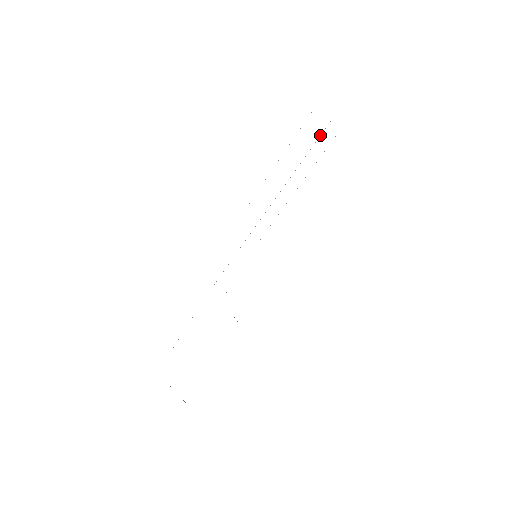
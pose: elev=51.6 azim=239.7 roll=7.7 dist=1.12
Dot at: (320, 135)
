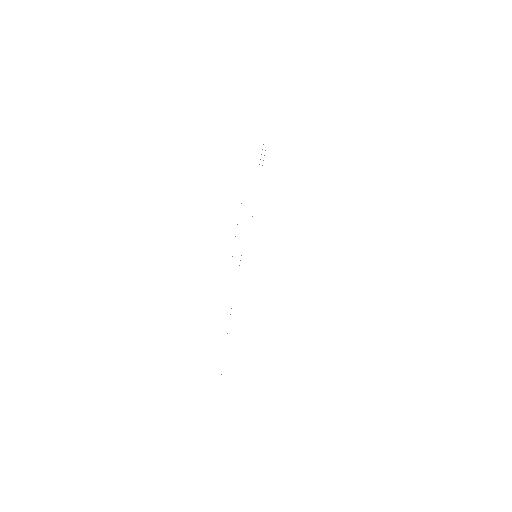
Dot at: occluded
